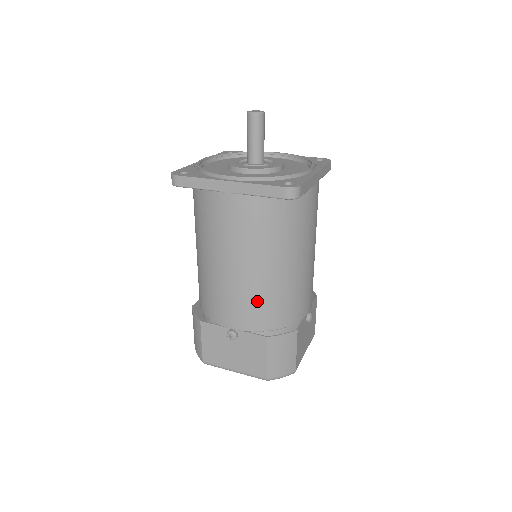
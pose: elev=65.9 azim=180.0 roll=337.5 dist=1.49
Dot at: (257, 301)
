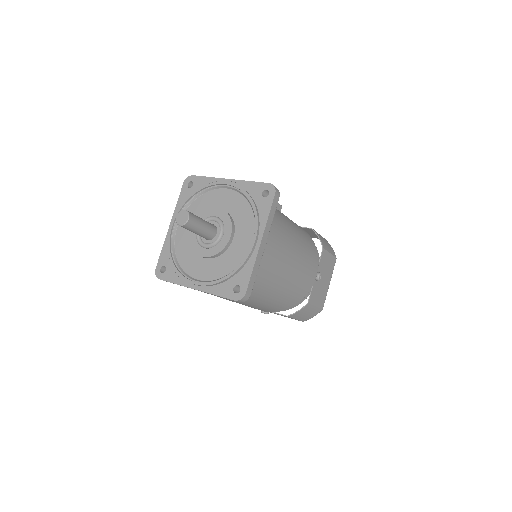
Dot at: (267, 307)
